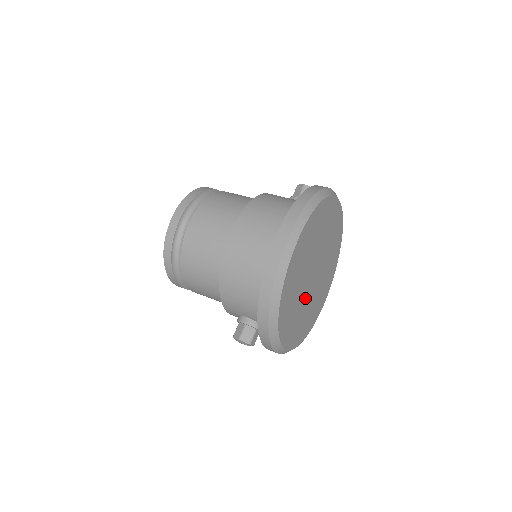
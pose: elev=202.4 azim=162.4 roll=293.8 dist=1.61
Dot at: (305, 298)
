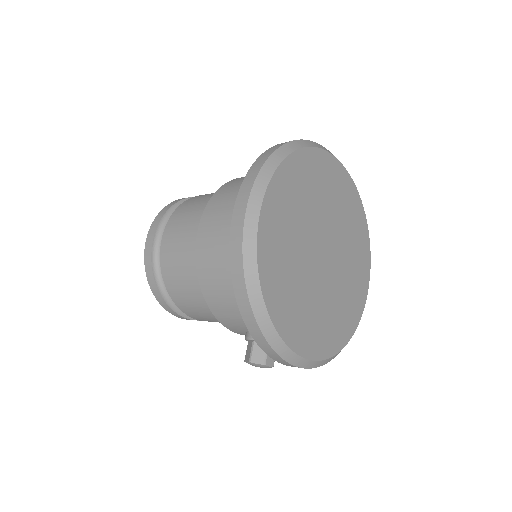
Dot at: (320, 287)
